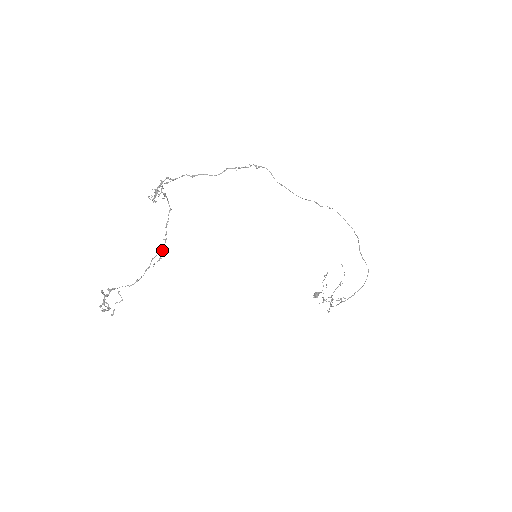
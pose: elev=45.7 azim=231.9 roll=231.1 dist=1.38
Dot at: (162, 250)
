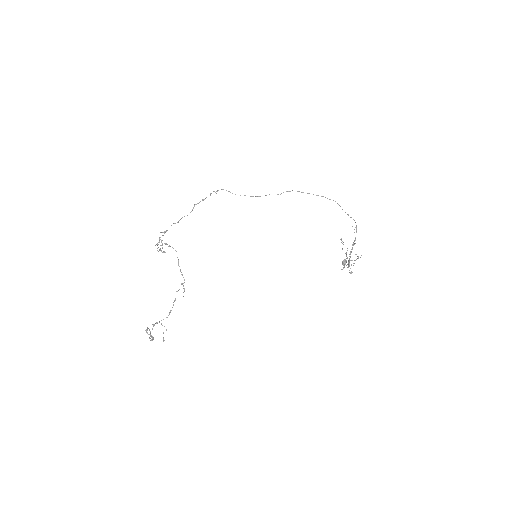
Dot at: occluded
